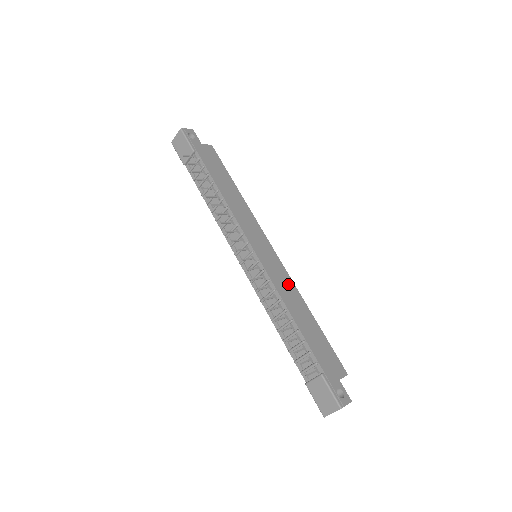
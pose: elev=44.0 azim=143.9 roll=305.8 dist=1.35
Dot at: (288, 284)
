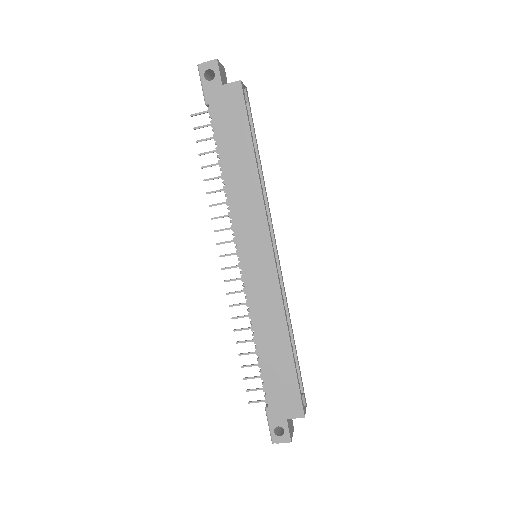
Dot at: (272, 304)
